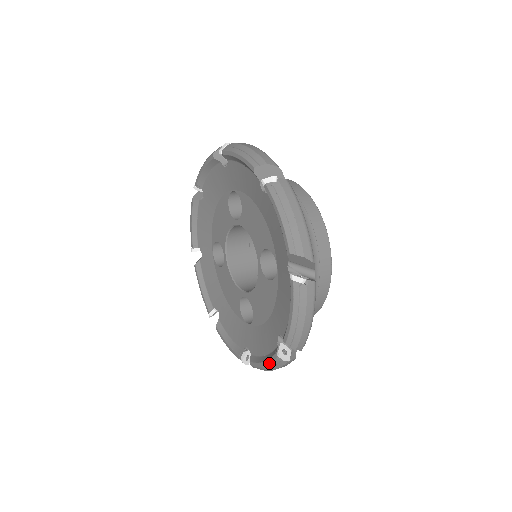
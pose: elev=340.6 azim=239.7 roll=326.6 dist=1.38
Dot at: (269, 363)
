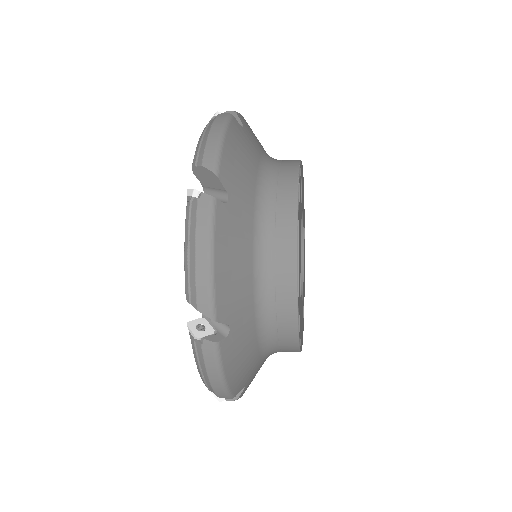
Dot at: (185, 230)
